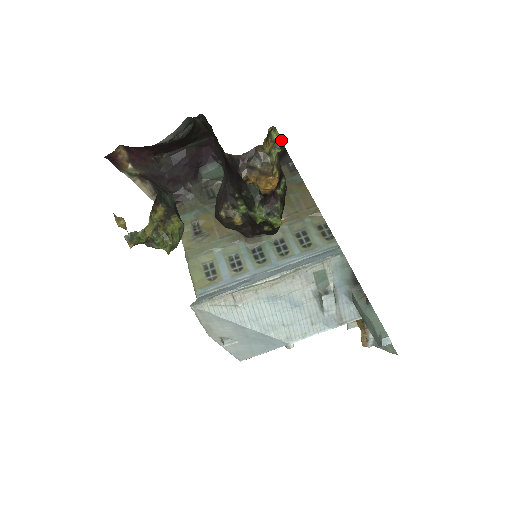
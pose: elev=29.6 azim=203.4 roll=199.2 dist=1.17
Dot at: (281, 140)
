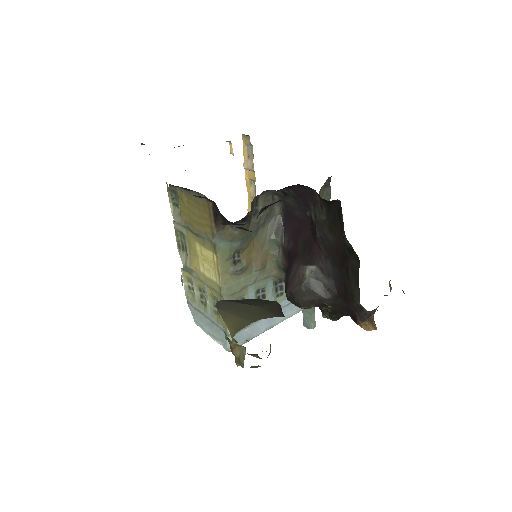
Dot at: occluded
